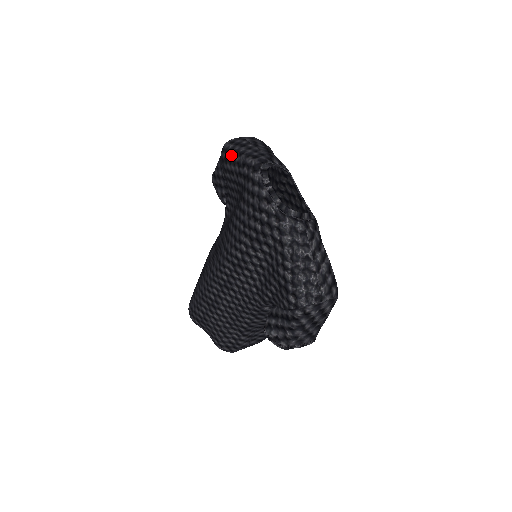
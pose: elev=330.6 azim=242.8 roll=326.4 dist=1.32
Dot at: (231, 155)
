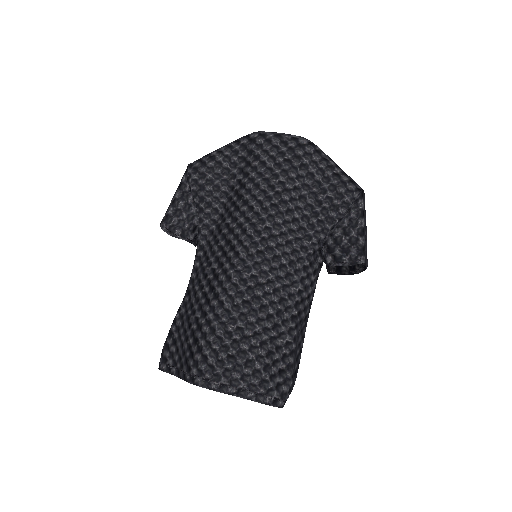
Dot at: (210, 155)
